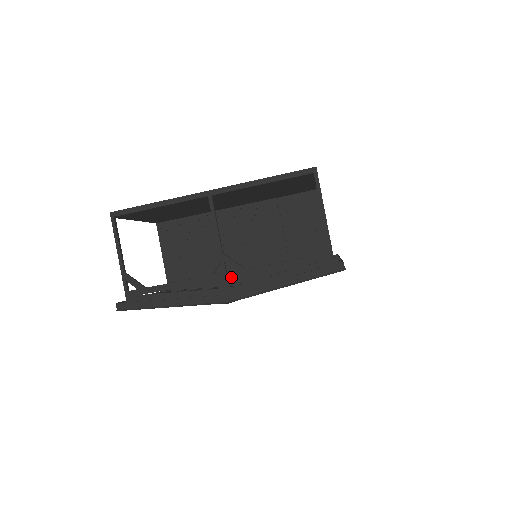
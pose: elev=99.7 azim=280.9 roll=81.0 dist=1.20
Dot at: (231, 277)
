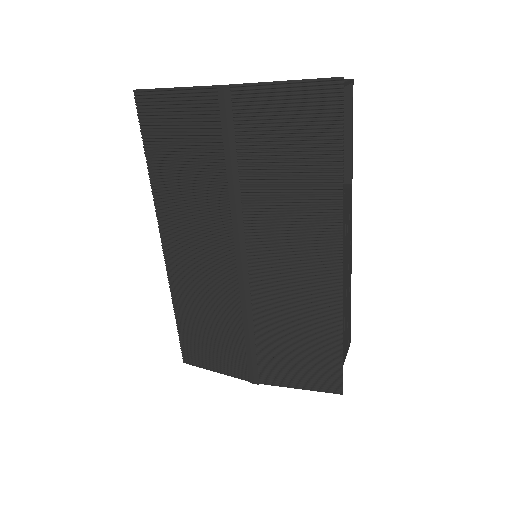
Dot at: occluded
